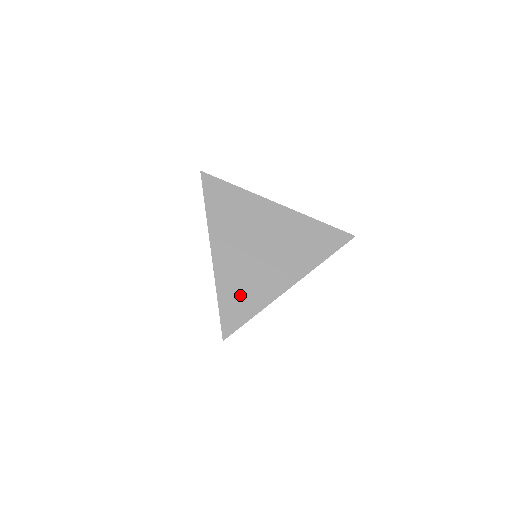
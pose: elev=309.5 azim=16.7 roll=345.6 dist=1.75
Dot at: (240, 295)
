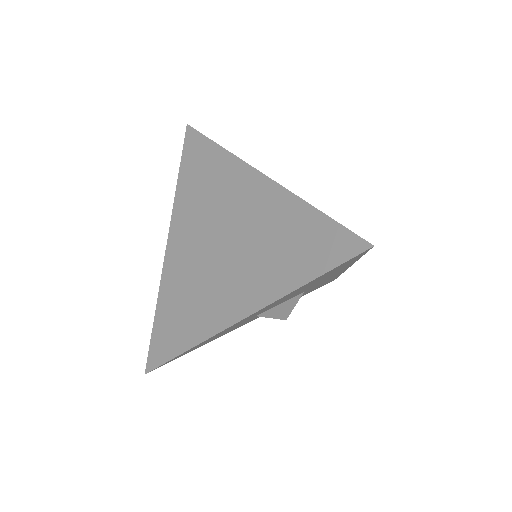
Dot at: (177, 316)
